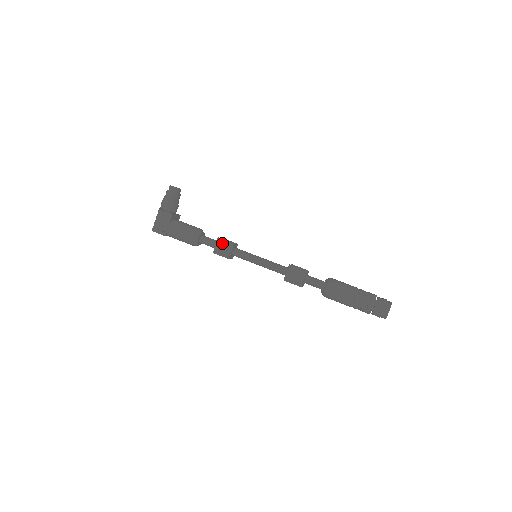
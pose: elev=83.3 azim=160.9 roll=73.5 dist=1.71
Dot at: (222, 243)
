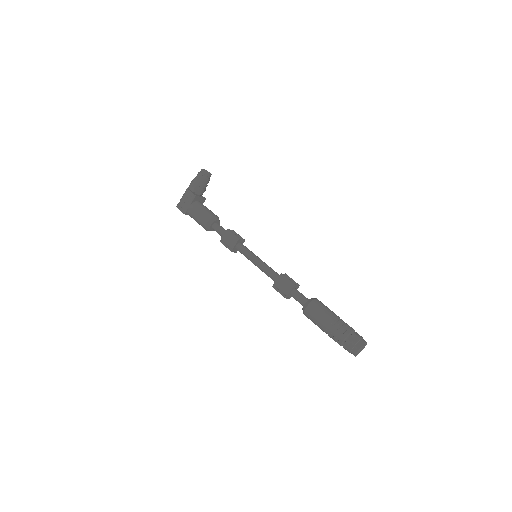
Dot at: (229, 235)
